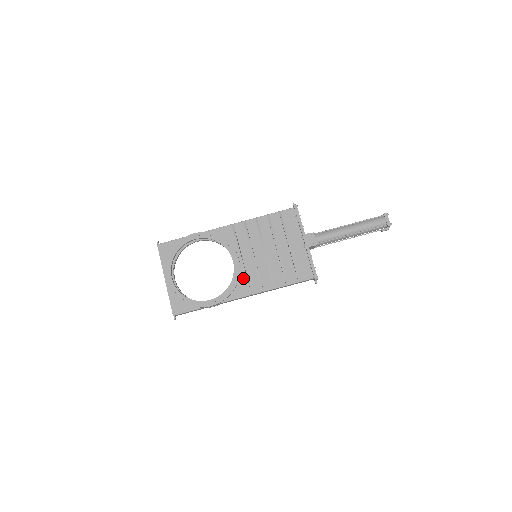
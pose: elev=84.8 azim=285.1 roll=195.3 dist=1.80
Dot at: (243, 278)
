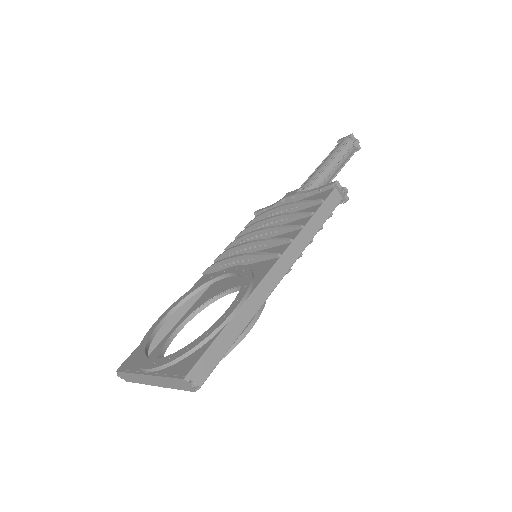
Dot at: (255, 265)
